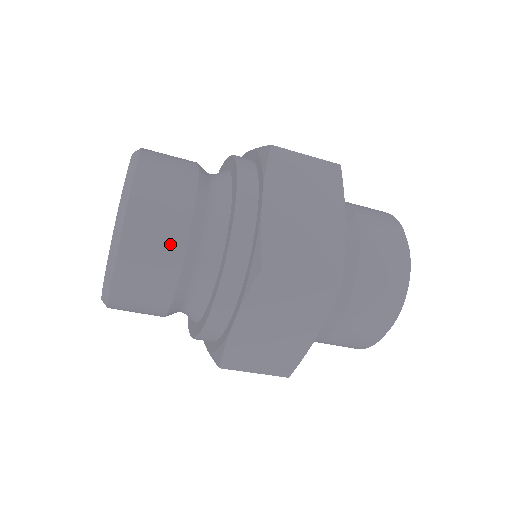
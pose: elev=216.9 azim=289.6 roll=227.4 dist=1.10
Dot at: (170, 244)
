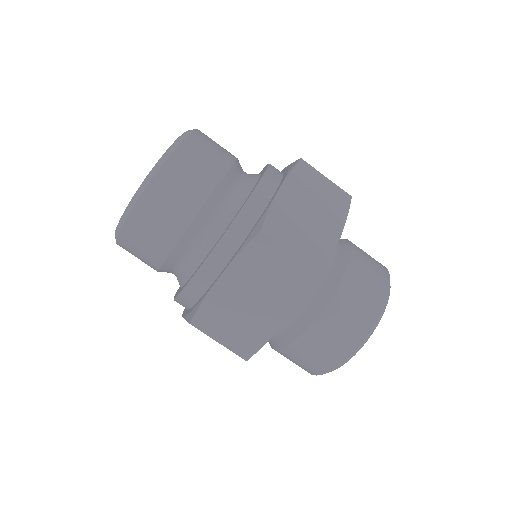
Dot at: (193, 194)
